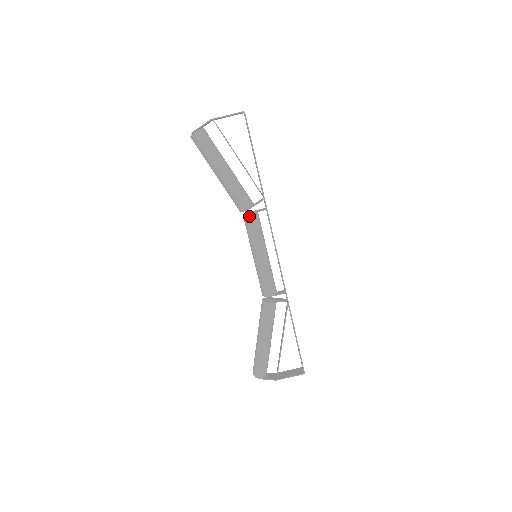
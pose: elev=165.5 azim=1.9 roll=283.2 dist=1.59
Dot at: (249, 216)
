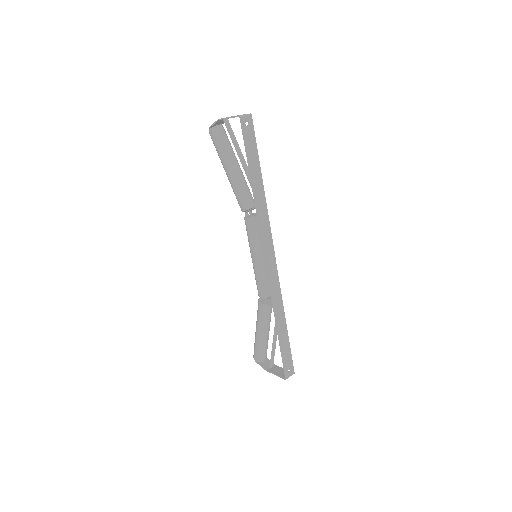
Dot at: (245, 218)
